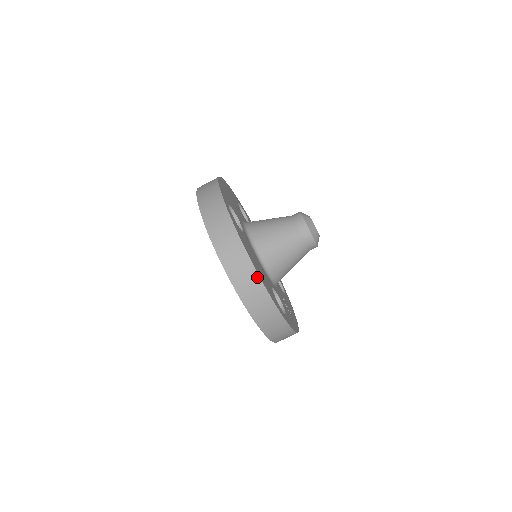
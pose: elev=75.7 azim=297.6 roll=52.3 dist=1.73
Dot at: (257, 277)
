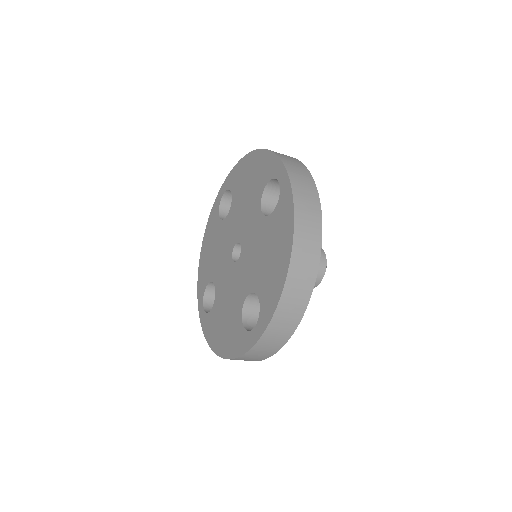
Dot at: occluded
